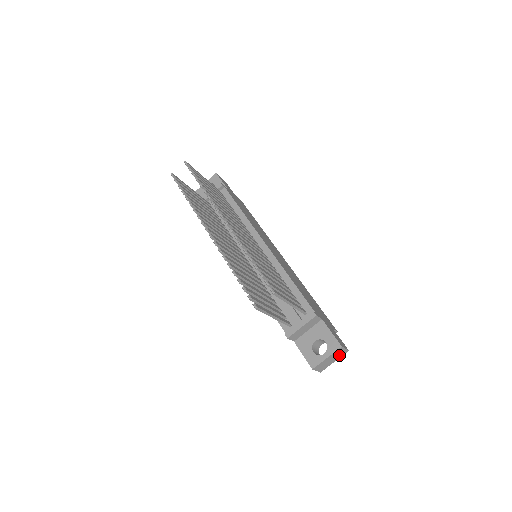
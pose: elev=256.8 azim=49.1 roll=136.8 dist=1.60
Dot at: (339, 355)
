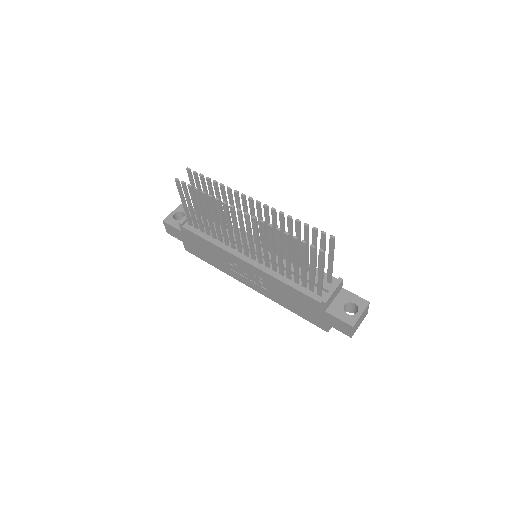
Dot at: (363, 317)
